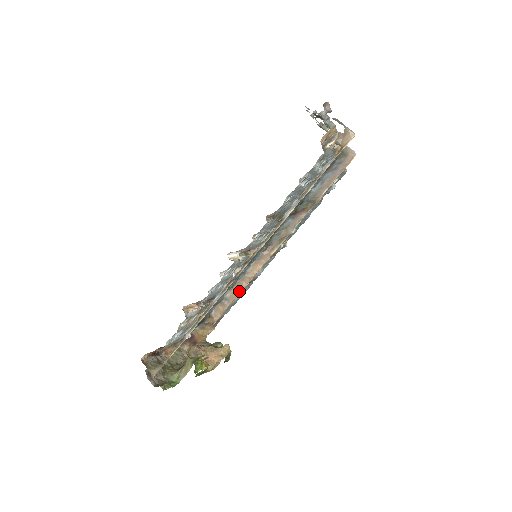
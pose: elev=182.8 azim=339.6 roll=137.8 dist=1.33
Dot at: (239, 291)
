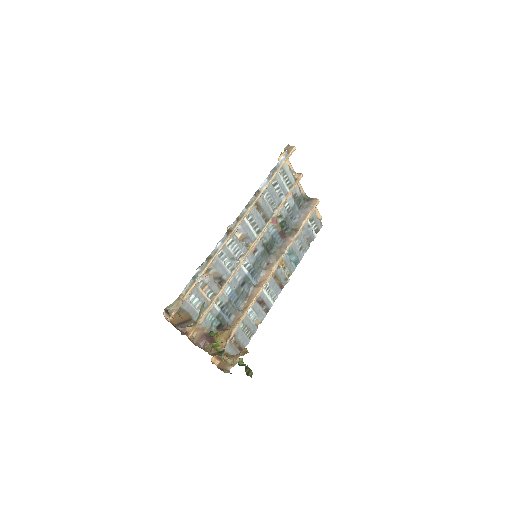
Dot at: (250, 301)
